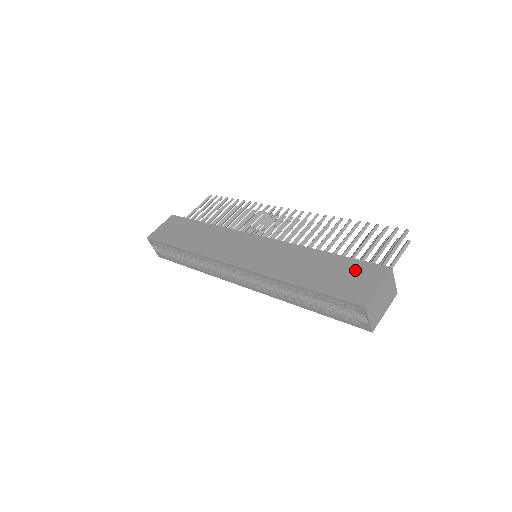
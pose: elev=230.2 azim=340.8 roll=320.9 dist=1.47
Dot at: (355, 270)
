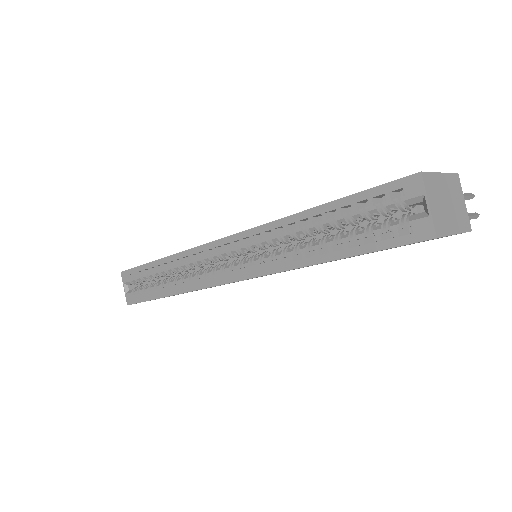
Dot at: occluded
